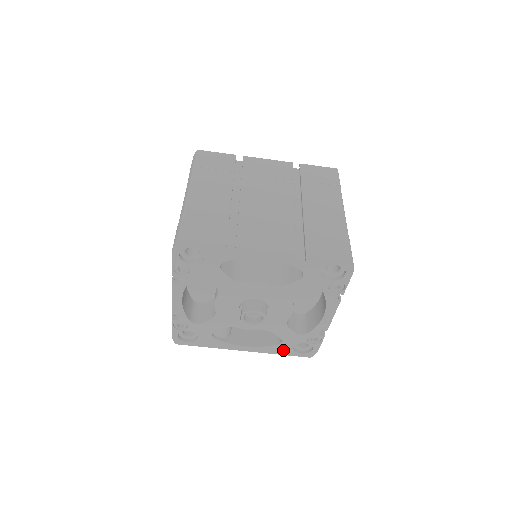
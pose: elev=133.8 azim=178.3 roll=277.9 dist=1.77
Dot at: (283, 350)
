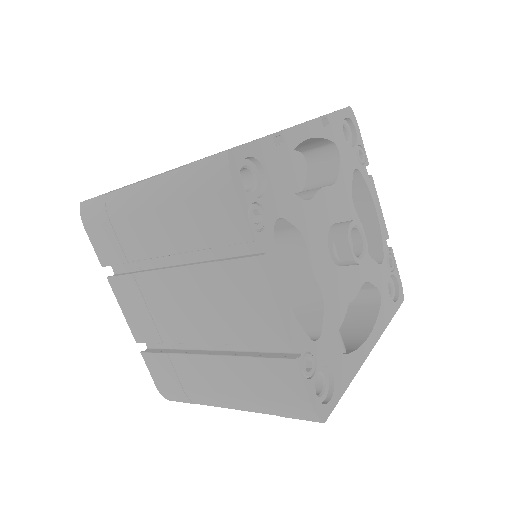
Dot at: (387, 310)
